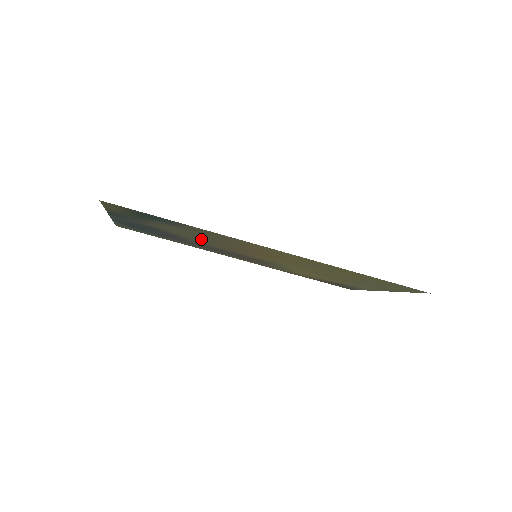
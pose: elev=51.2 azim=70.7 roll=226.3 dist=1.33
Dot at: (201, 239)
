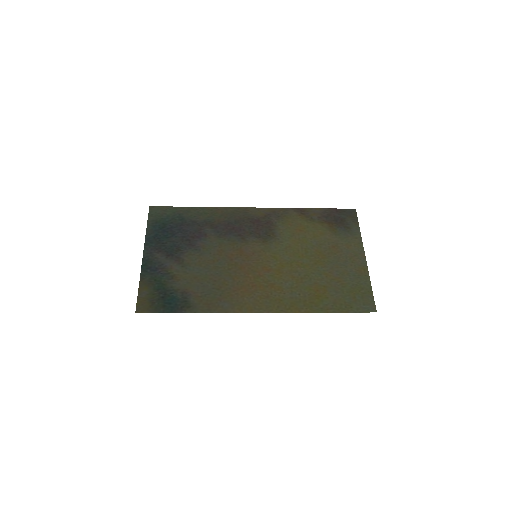
Dot at: (211, 263)
